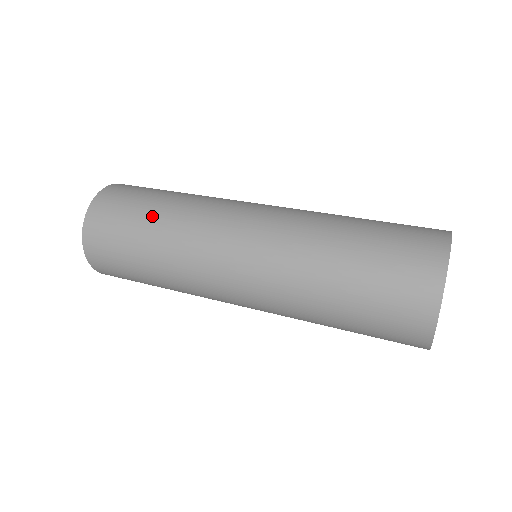
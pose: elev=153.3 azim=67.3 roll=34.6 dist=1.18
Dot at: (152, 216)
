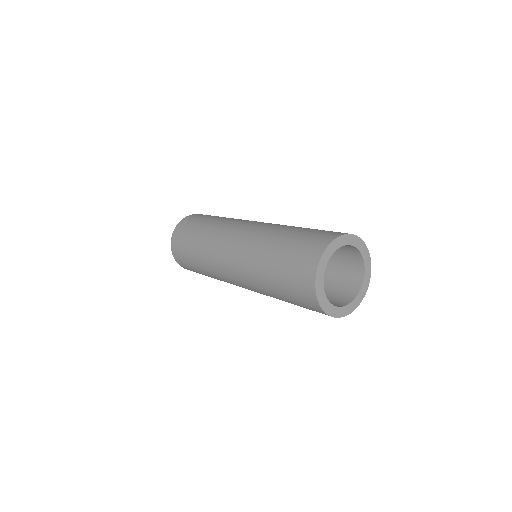
Dot at: (201, 228)
